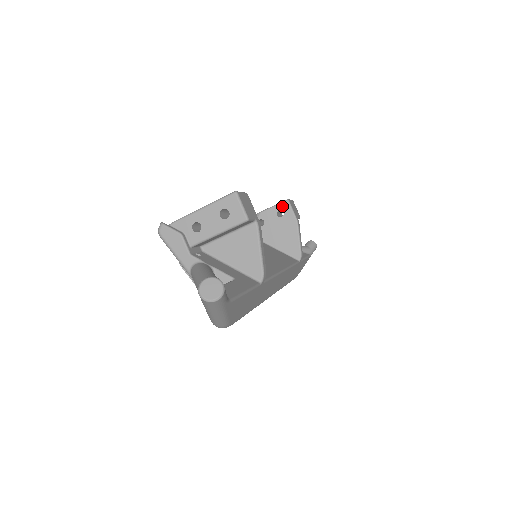
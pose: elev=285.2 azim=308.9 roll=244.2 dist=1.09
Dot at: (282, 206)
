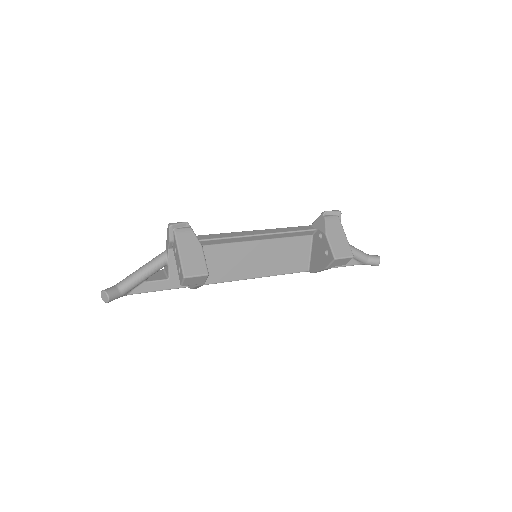
Dot at: (331, 254)
